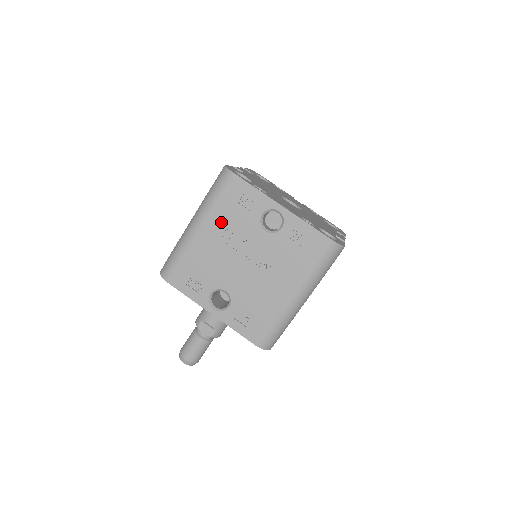
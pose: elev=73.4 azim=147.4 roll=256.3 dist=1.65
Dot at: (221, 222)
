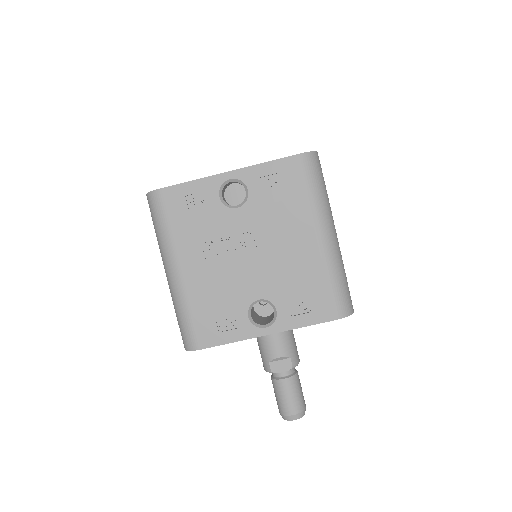
Dot at: (191, 243)
